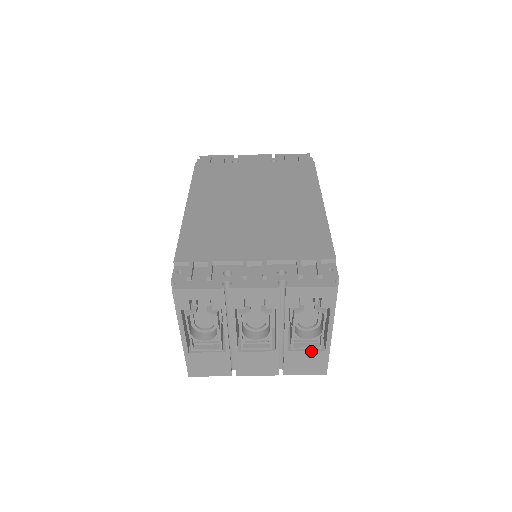
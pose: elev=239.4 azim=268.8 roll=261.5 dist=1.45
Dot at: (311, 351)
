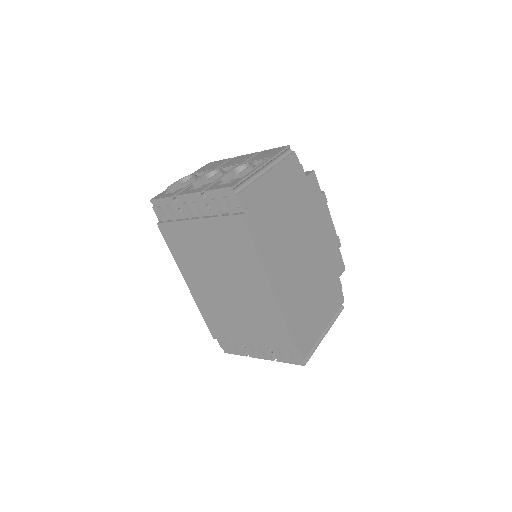
Dot at: occluded
